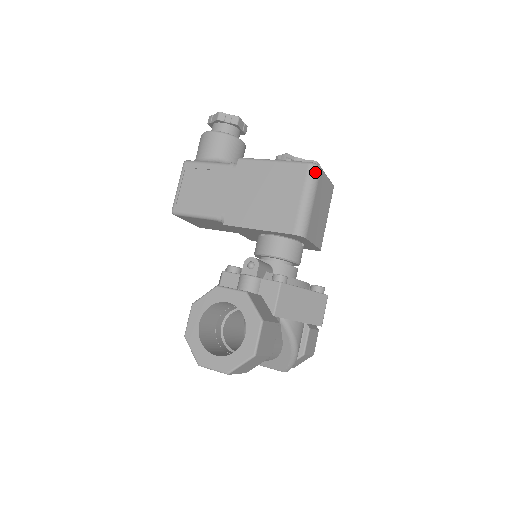
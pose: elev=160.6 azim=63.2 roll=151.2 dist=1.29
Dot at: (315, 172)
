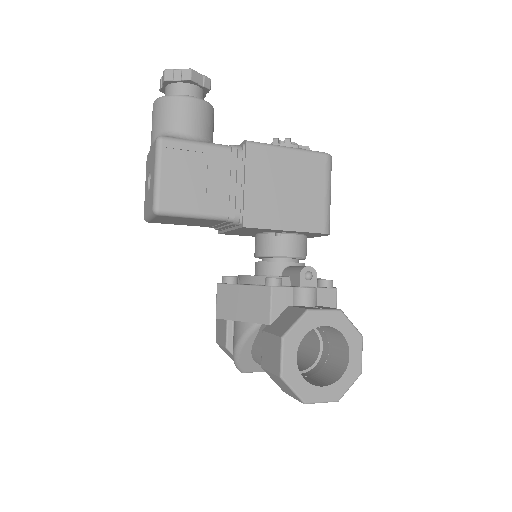
Dot at: (331, 164)
